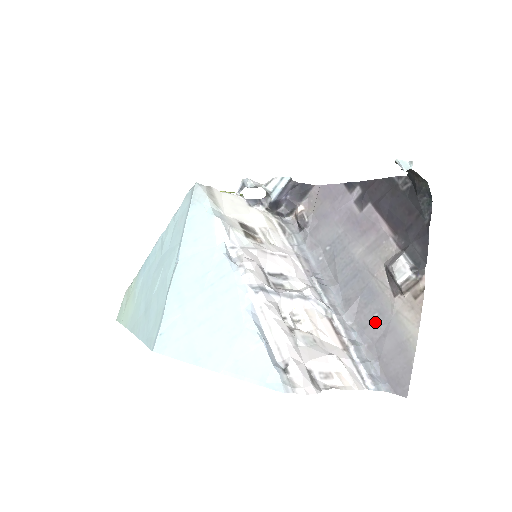
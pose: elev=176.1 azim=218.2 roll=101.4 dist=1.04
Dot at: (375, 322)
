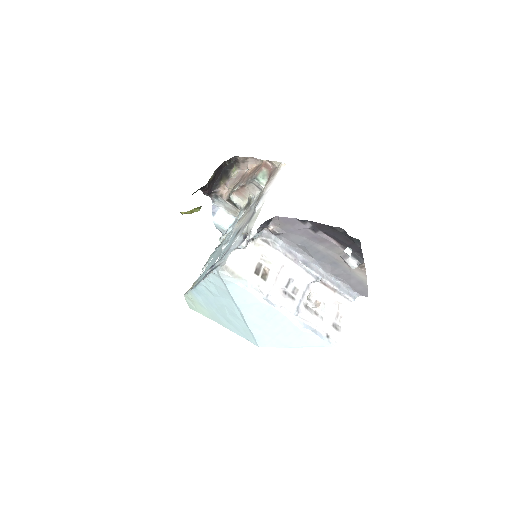
Dot at: (343, 275)
